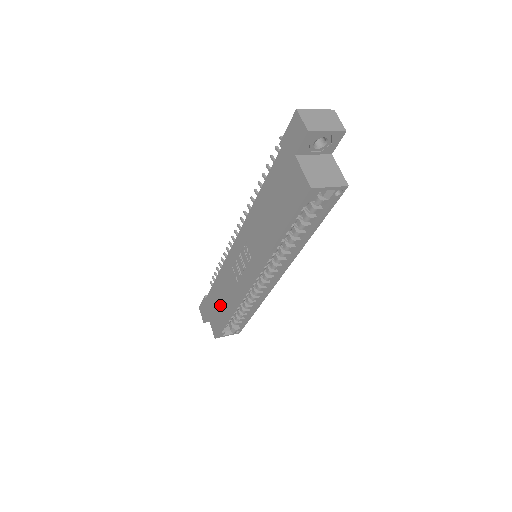
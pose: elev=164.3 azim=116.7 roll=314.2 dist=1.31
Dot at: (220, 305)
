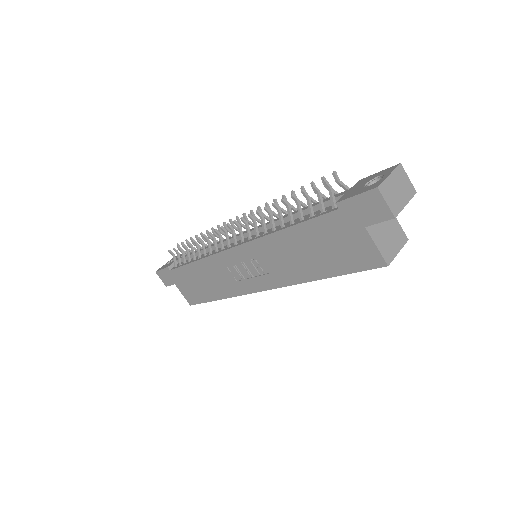
Dot at: (201, 286)
